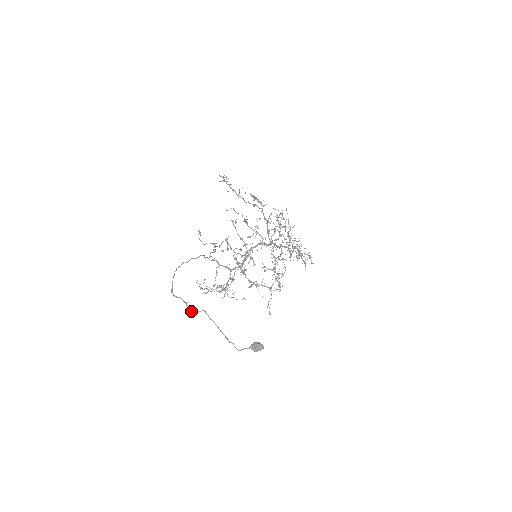
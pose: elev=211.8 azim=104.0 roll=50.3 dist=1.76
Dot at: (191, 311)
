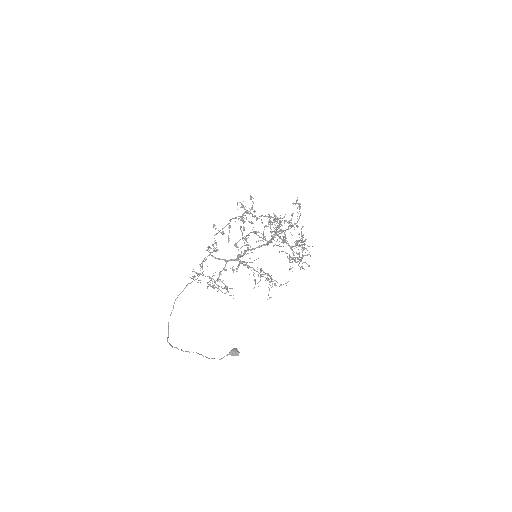
Dot at: occluded
